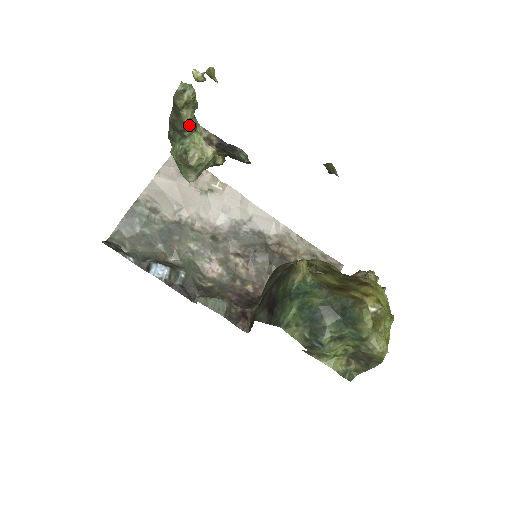
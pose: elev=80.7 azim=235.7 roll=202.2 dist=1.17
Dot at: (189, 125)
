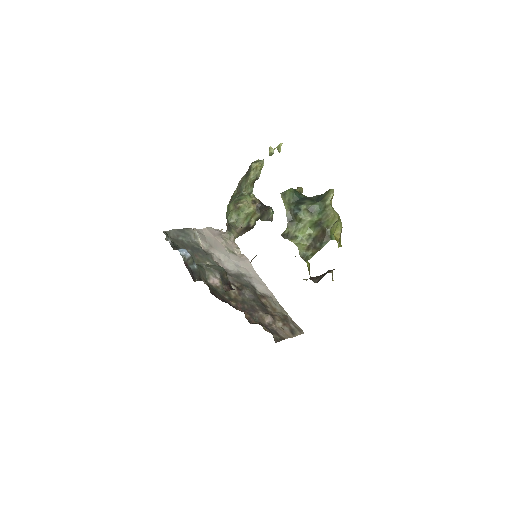
Dot at: (249, 187)
